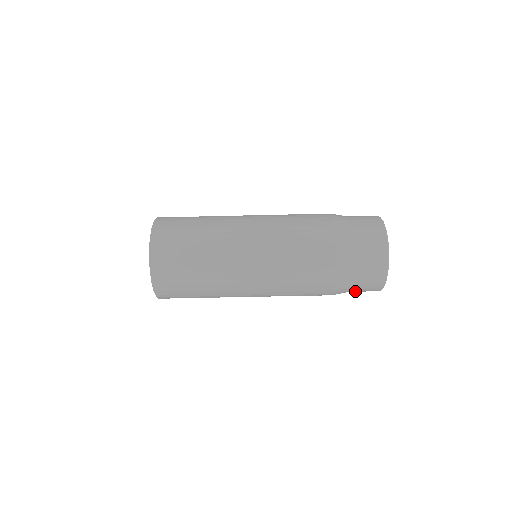
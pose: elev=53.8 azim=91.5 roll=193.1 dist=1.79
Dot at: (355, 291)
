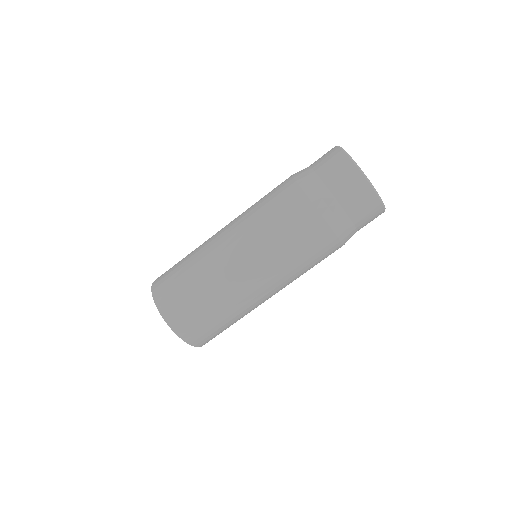
Dot at: (352, 210)
